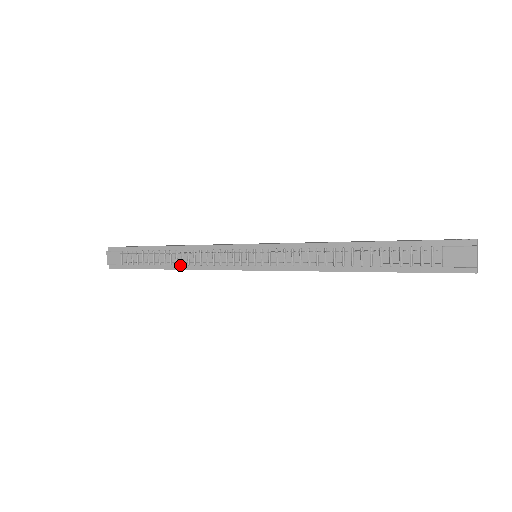
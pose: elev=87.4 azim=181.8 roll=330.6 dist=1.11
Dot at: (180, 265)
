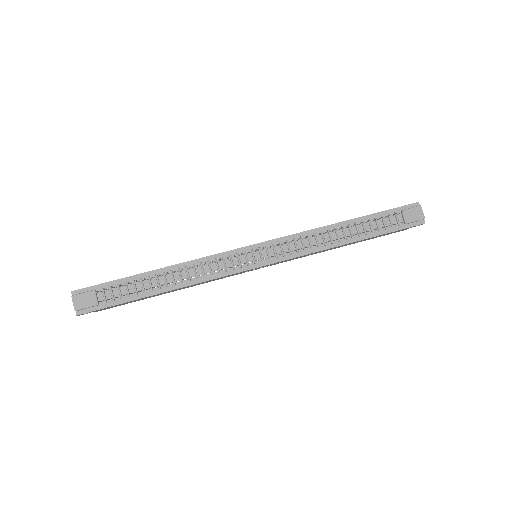
Dot at: (179, 284)
